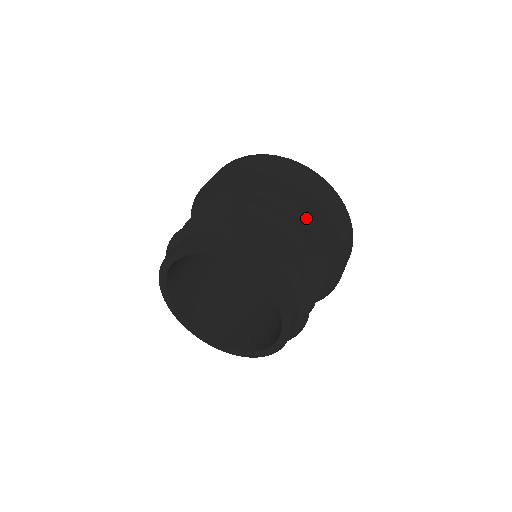
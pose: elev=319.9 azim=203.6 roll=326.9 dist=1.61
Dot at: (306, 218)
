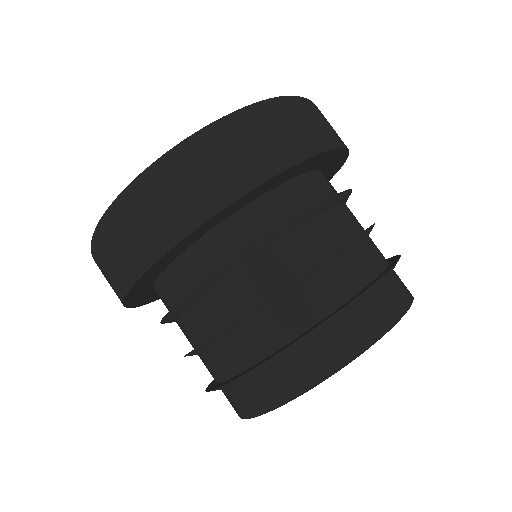
Dot at: (282, 187)
